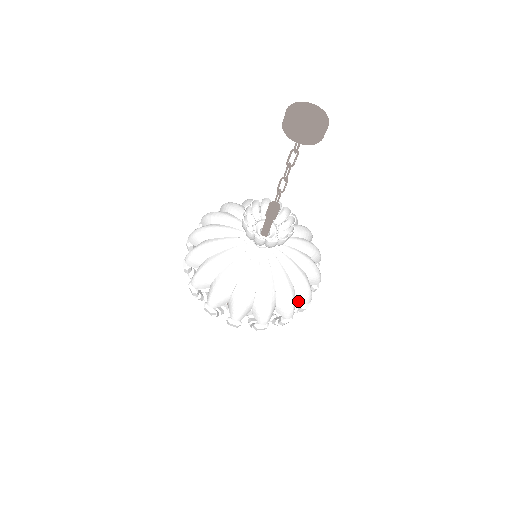
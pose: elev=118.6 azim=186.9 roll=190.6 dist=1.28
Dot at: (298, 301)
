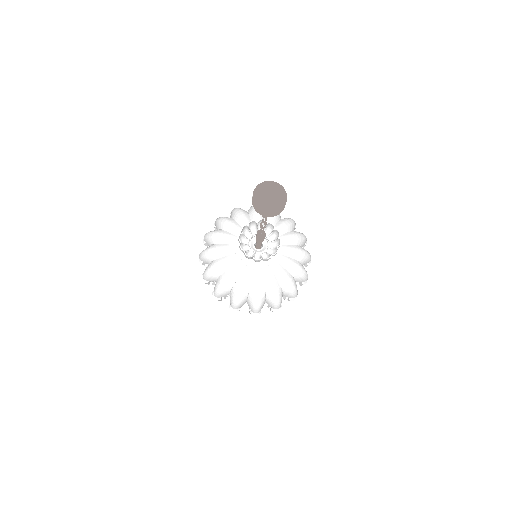
Dot at: occluded
